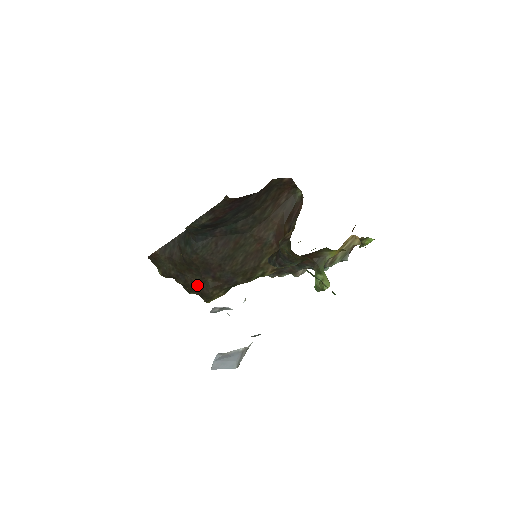
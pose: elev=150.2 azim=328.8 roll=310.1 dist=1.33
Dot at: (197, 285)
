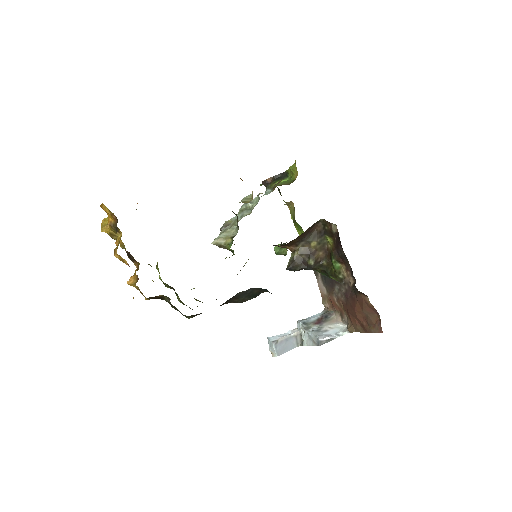
Dot at: occluded
